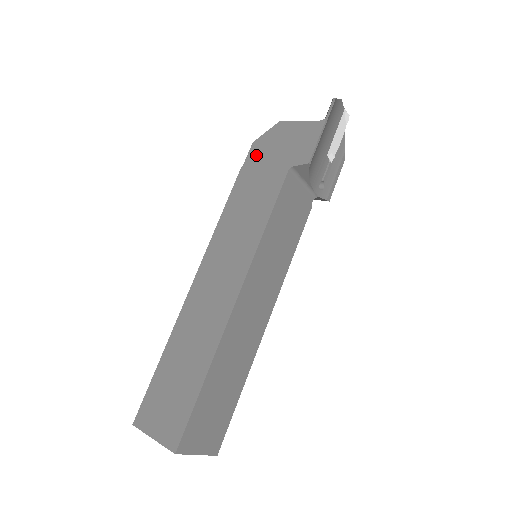
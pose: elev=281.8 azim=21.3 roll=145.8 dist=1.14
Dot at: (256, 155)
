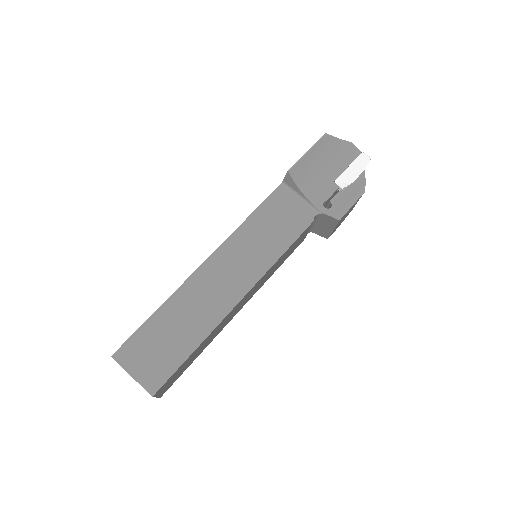
Dot at: occluded
